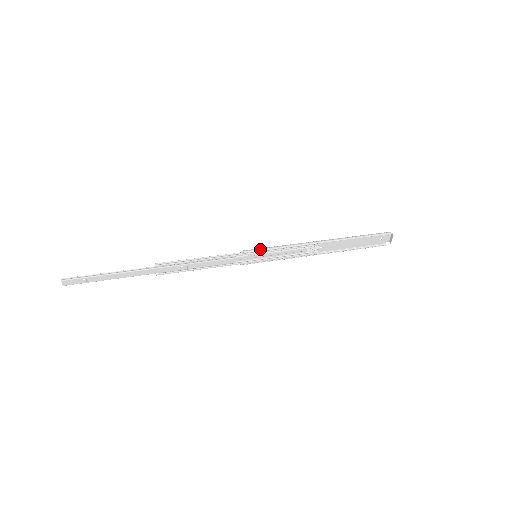
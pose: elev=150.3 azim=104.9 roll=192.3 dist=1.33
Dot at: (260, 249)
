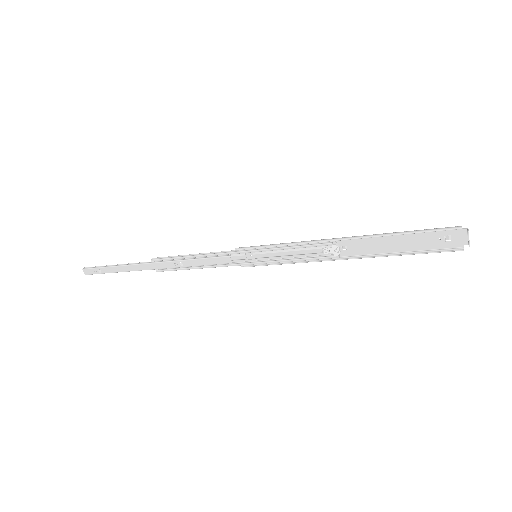
Dot at: (256, 246)
